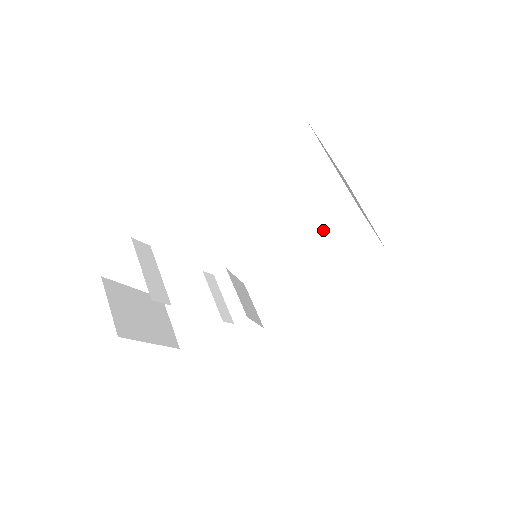
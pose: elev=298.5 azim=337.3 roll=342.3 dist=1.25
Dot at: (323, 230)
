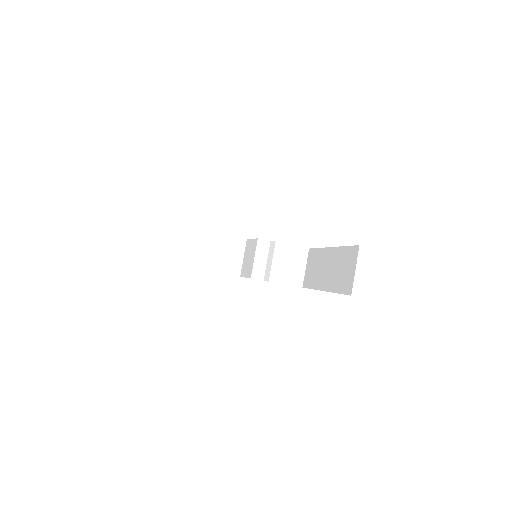
Dot at: (342, 247)
